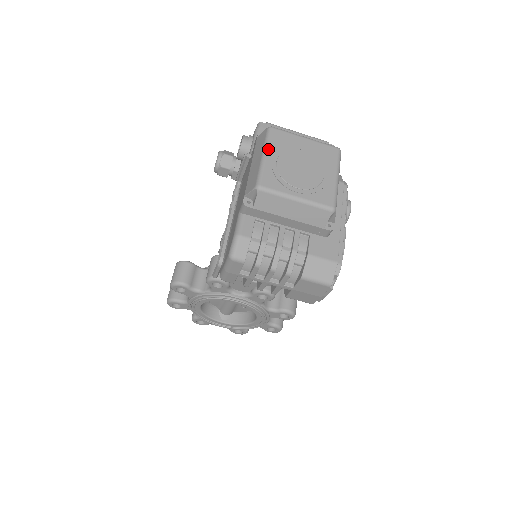
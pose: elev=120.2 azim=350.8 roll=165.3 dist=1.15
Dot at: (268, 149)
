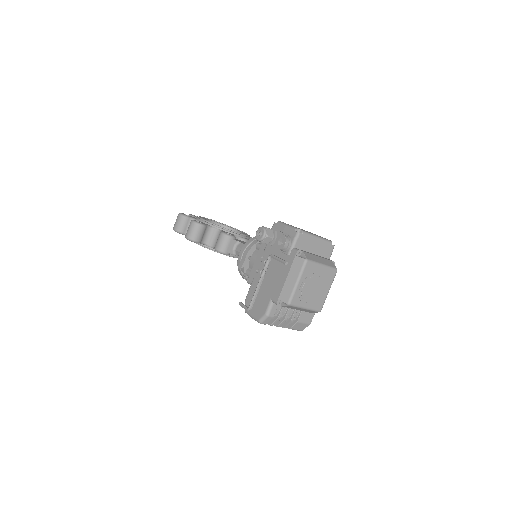
Dot at: (301, 278)
